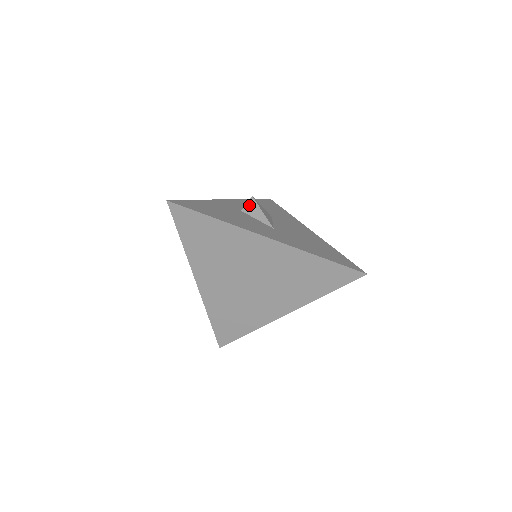
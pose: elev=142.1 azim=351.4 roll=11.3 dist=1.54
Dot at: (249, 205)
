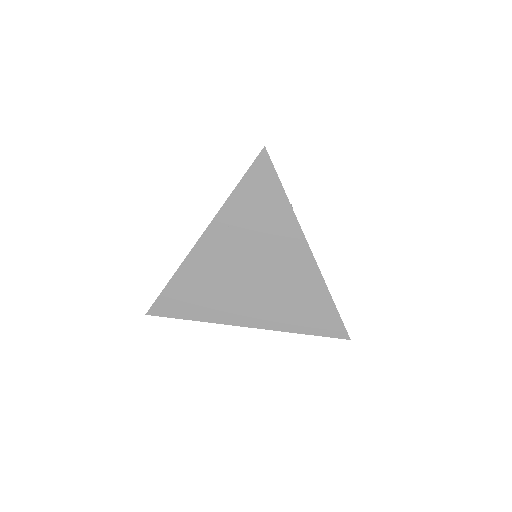
Dot at: occluded
